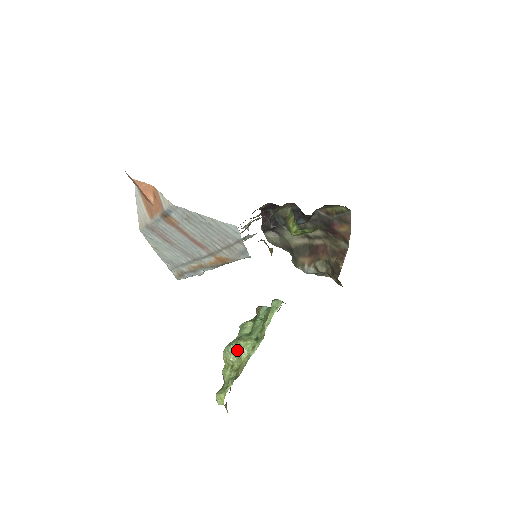
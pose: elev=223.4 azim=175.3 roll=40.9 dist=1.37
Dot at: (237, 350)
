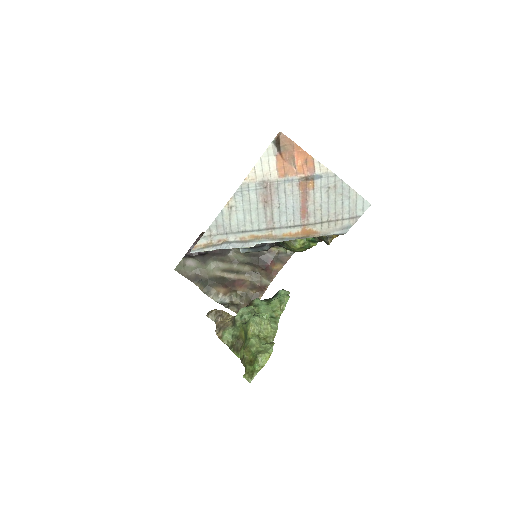
Dot at: (264, 321)
